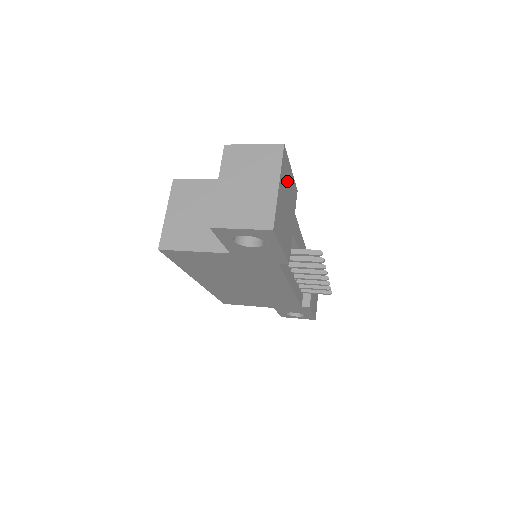
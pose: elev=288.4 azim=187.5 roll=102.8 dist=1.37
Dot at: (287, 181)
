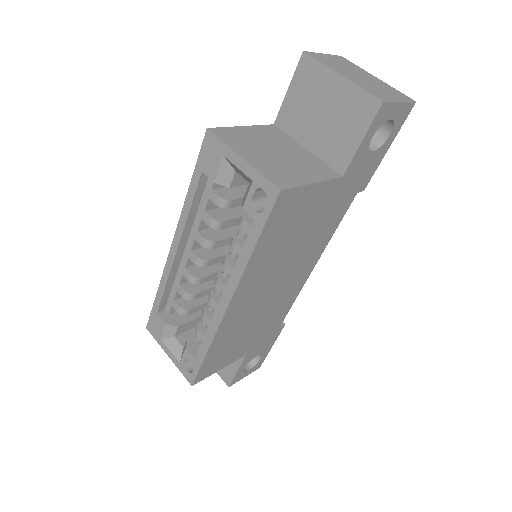
Dot at: occluded
